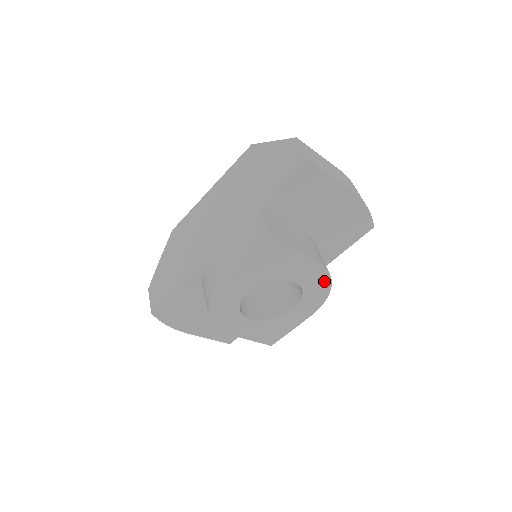
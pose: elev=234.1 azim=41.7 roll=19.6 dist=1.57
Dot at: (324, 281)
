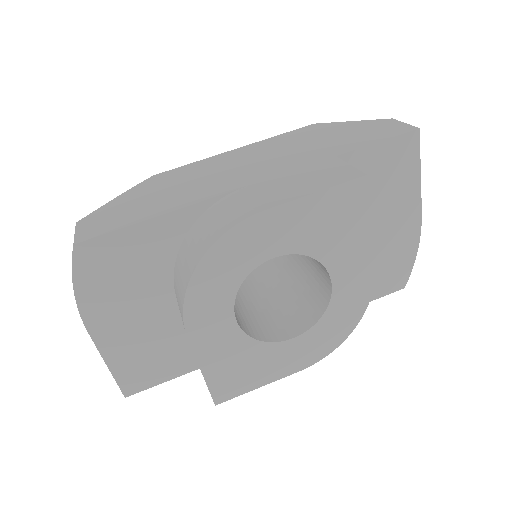
Dot at: (357, 309)
